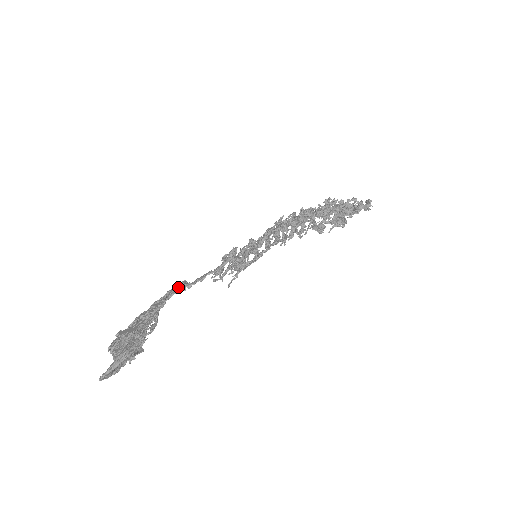
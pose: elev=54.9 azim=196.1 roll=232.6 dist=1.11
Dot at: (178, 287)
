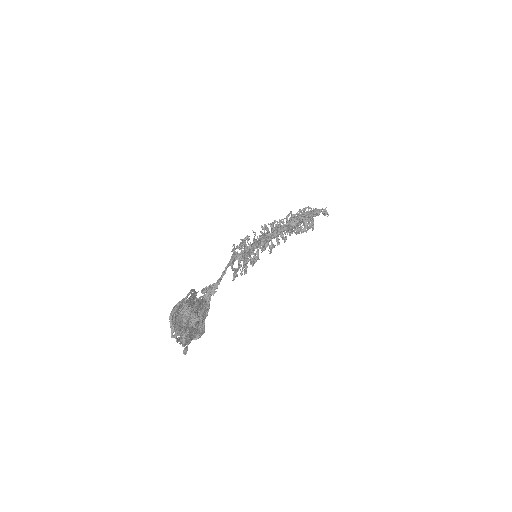
Dot at: (206, 287)
